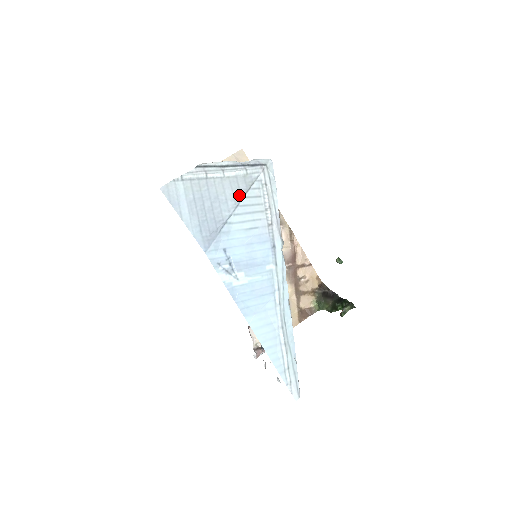
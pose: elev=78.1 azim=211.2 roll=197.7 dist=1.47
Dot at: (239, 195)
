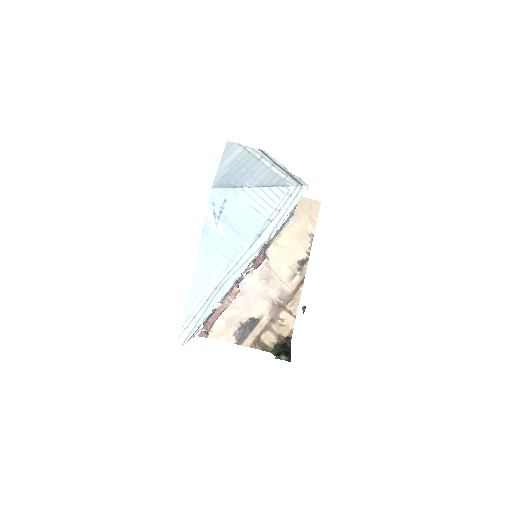
Dot at: (267, 183)
